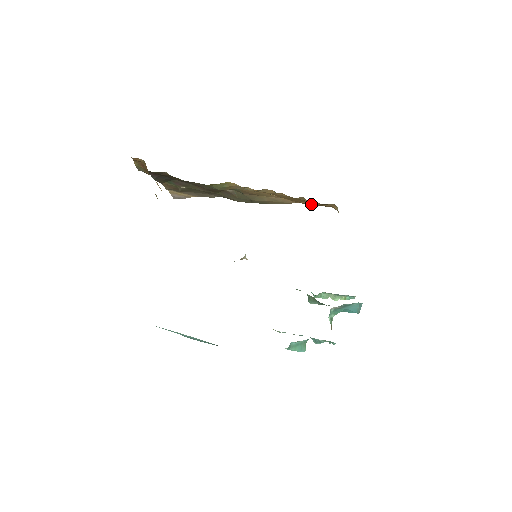
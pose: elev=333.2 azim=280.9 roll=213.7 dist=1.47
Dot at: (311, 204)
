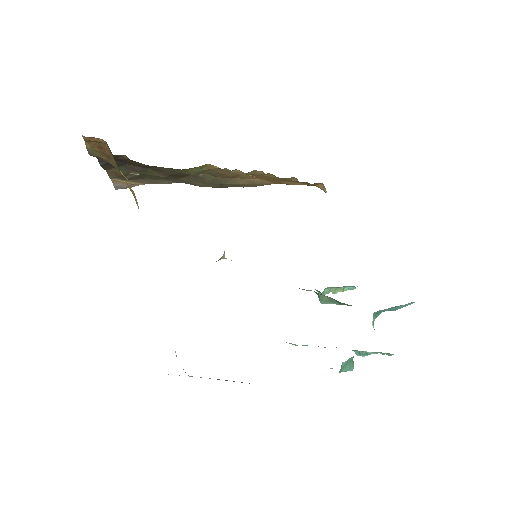
Dot at: (293, 184)
